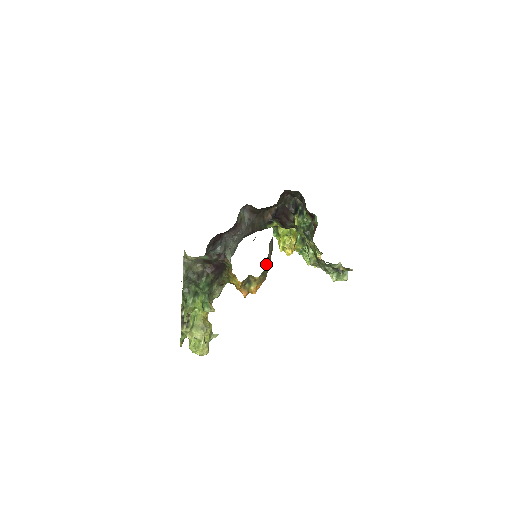
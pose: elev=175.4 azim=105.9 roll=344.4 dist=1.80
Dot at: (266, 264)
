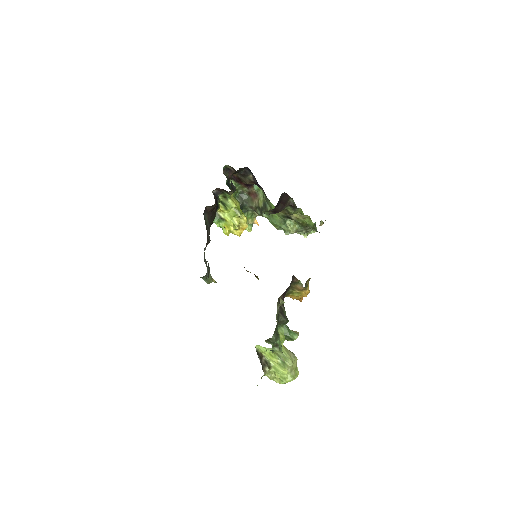
Dot at: occluded
